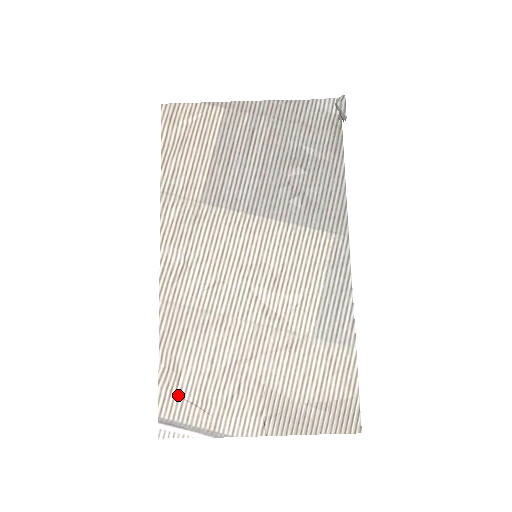
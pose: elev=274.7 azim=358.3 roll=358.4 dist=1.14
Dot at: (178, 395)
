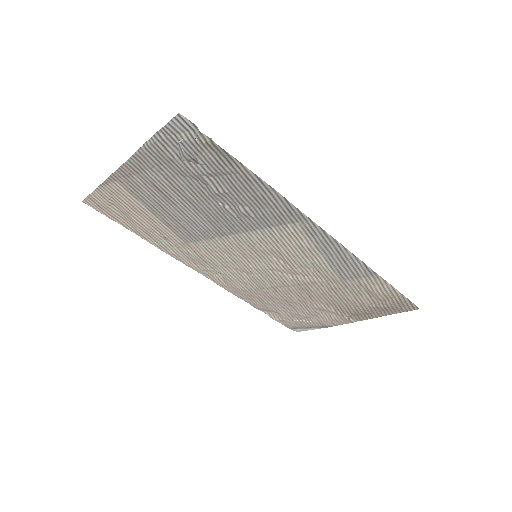
Dot at: (288, 320)
